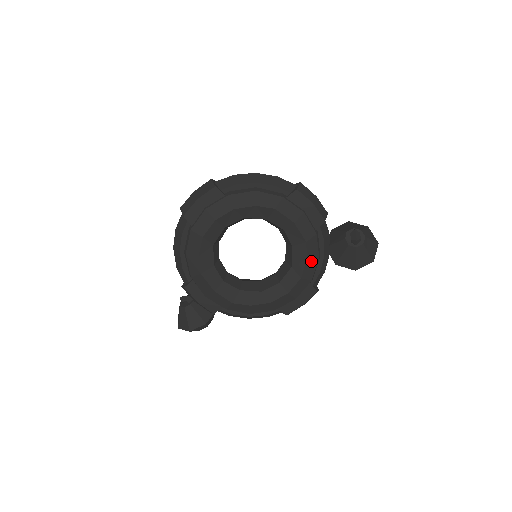
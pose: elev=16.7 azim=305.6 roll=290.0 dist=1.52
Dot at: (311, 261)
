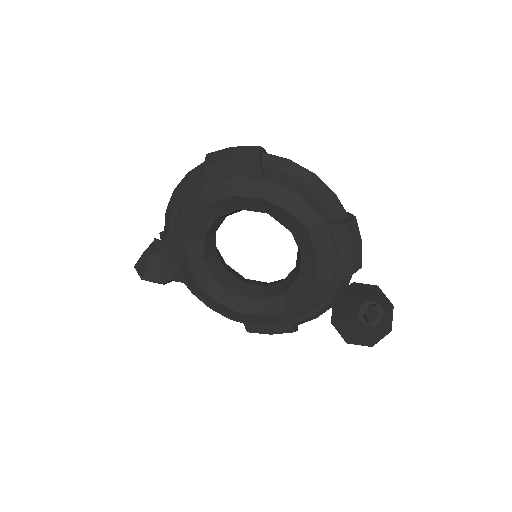
Dot at: (308, 303)
